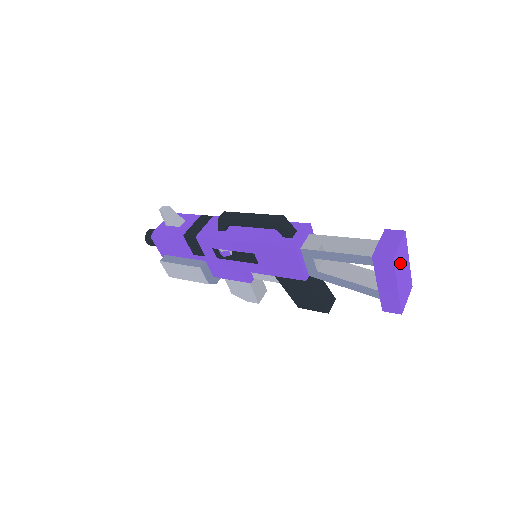
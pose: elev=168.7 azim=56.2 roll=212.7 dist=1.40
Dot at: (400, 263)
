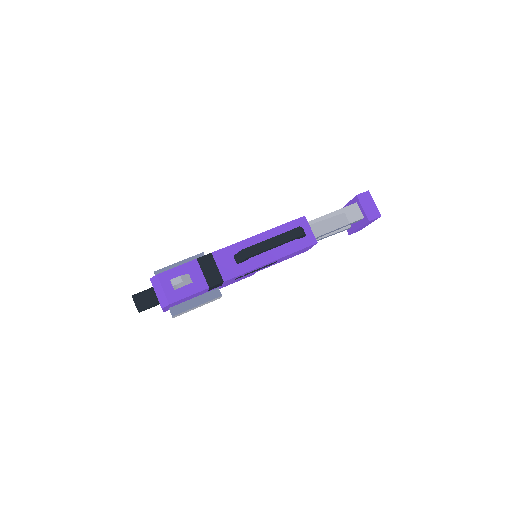
Dot at: occluded
